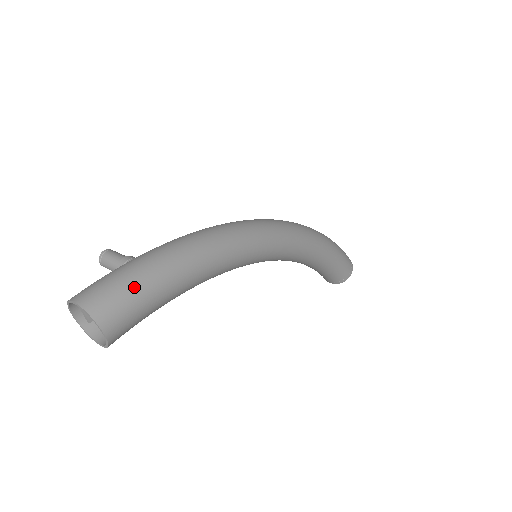
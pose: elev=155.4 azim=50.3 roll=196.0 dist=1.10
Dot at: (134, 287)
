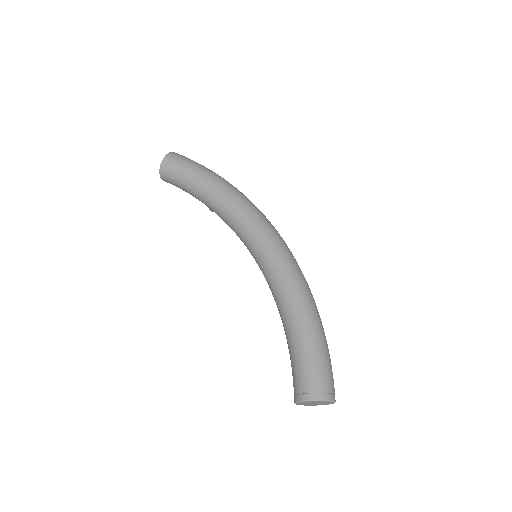
Dot at: (192, 161)
